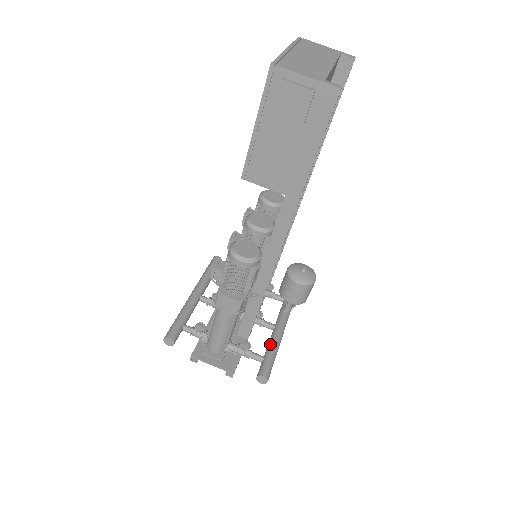
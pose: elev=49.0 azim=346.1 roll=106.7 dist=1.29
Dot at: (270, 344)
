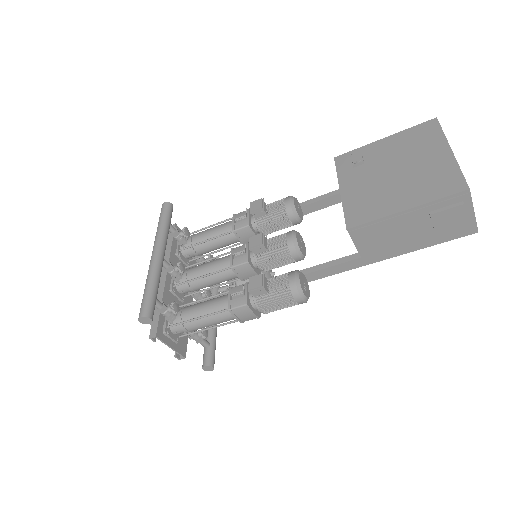
Dot at: (213, 329)
